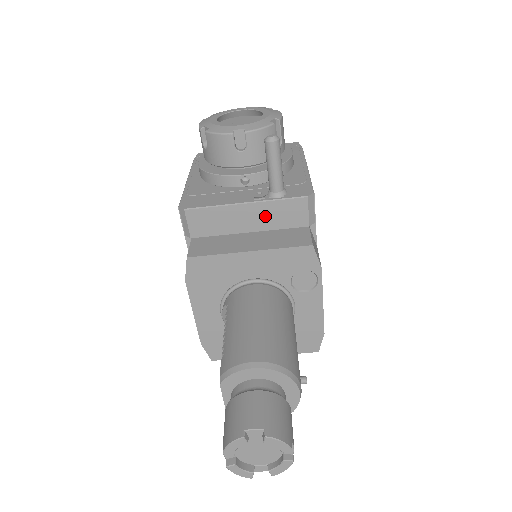
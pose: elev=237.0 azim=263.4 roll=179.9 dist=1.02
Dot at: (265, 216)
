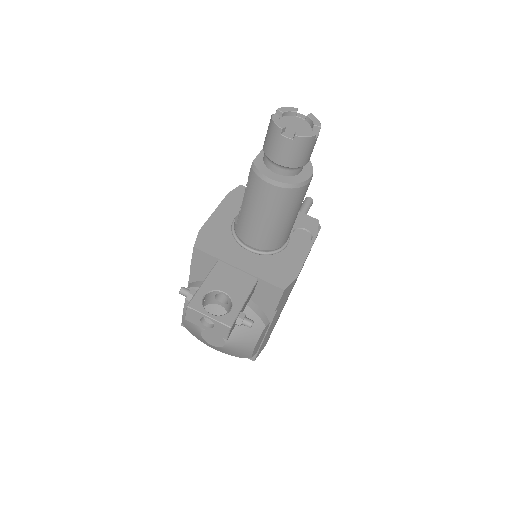
Dot at: occluded
